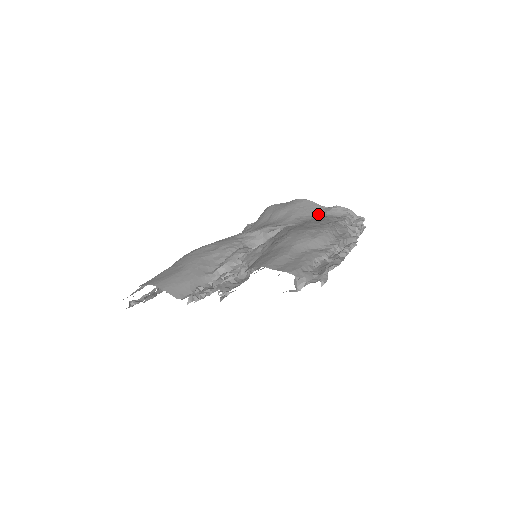
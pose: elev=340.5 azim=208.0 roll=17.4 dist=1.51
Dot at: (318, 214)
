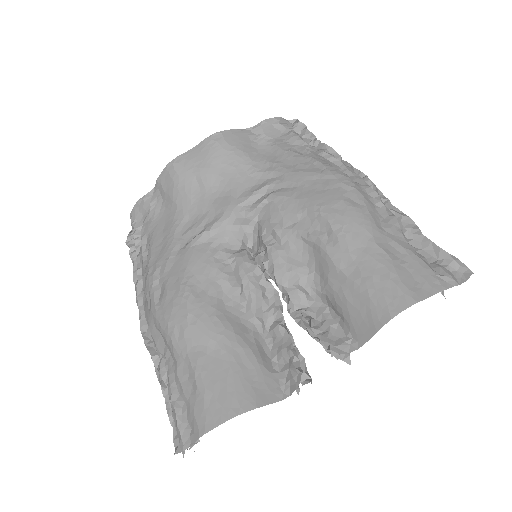
Dot at: (257, 146)
